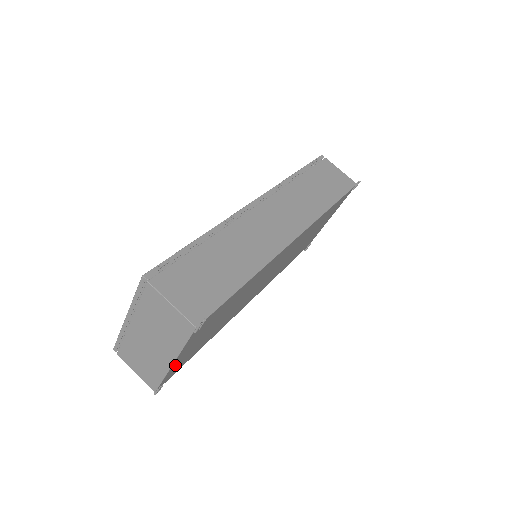
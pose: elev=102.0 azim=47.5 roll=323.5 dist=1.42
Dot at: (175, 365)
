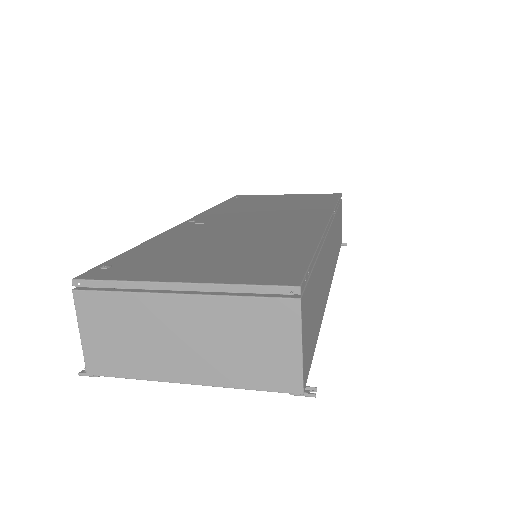
Dot at: occluded
